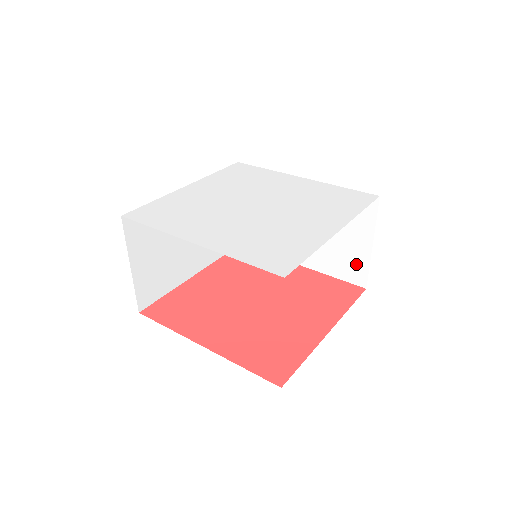
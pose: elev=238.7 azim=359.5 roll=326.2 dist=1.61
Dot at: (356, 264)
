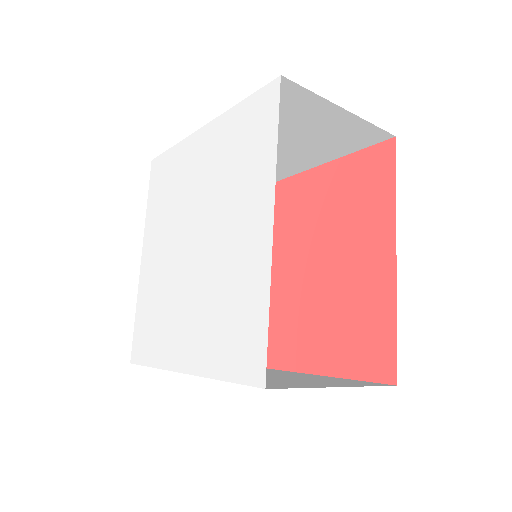
Dot at: occluded
